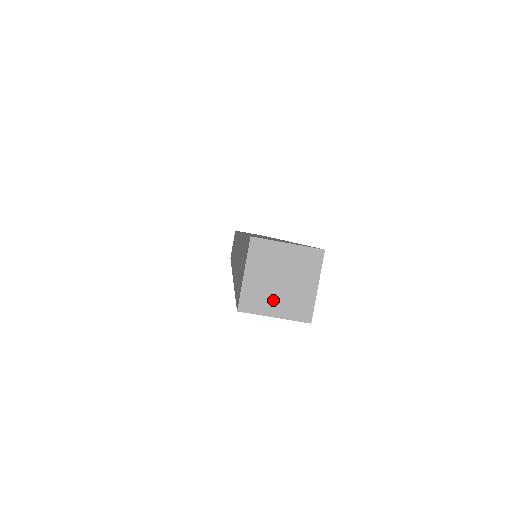
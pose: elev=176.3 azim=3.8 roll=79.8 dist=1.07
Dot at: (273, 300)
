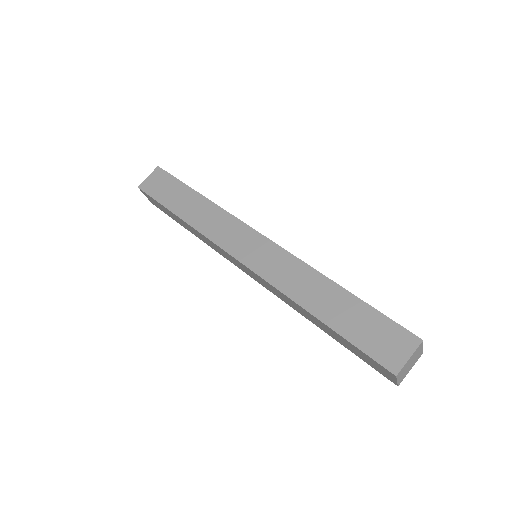
Dot at: (403, 373)
